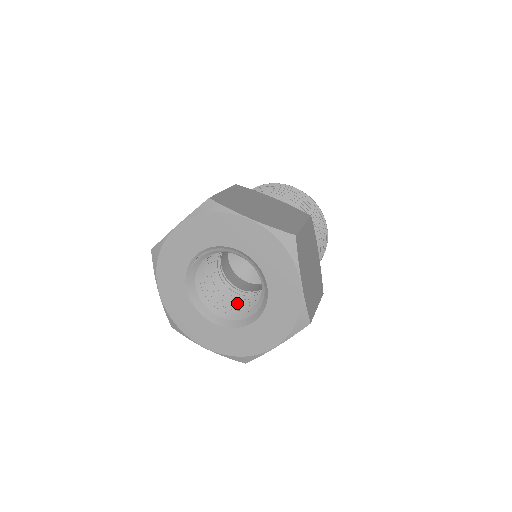
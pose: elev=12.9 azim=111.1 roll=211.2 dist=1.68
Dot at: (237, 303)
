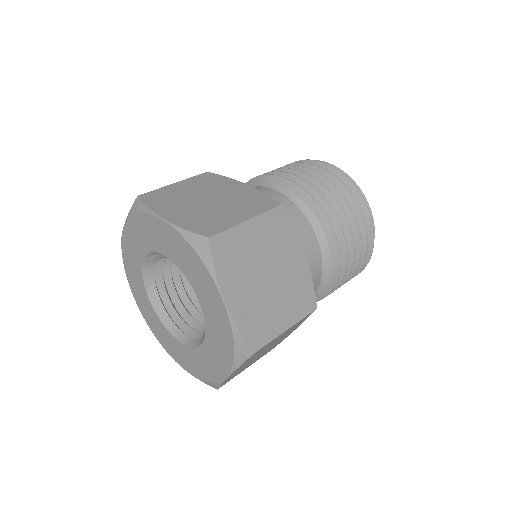
Dot at: occluded
